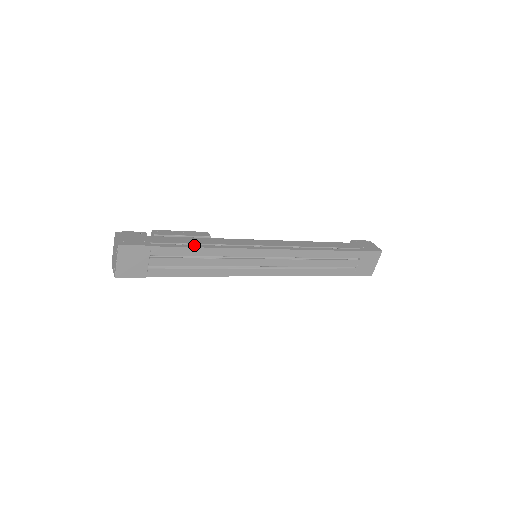
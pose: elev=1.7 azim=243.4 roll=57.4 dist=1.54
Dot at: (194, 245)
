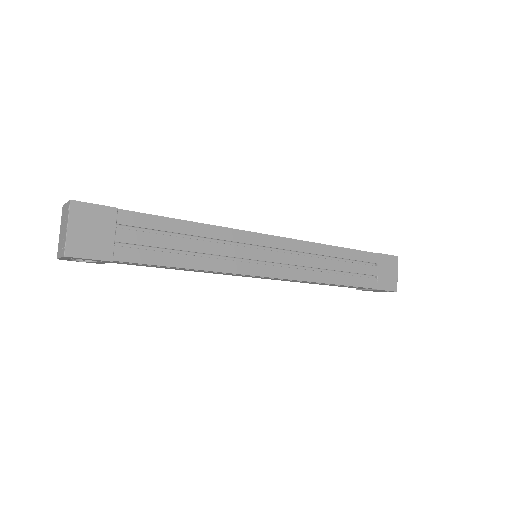
Dot at: (176, 219)
